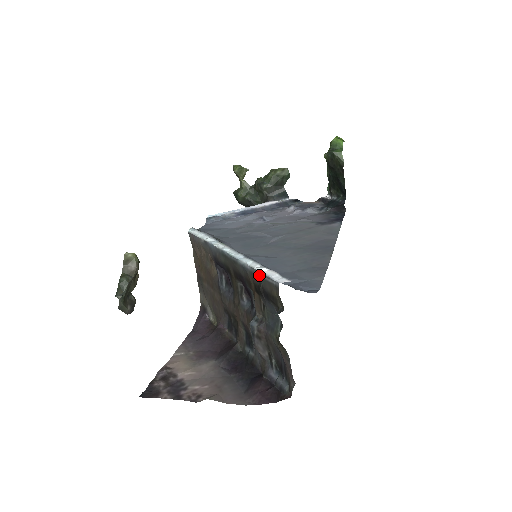
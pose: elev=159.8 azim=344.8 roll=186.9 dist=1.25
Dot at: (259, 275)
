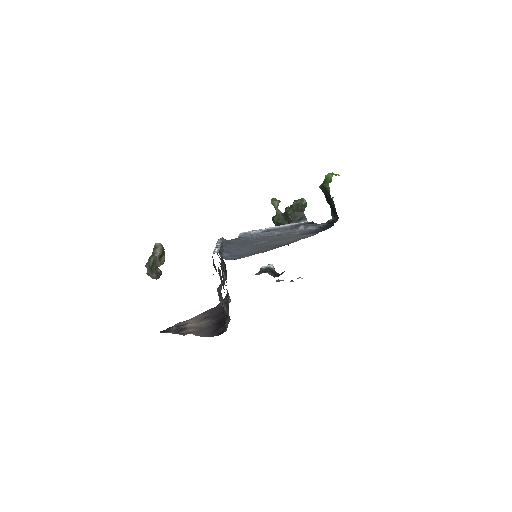
Dot at: occluded
